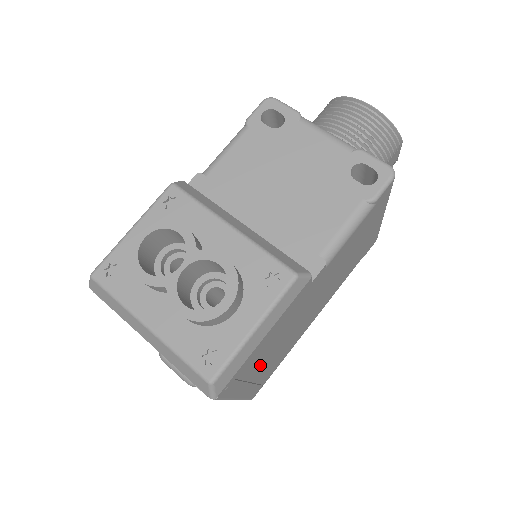
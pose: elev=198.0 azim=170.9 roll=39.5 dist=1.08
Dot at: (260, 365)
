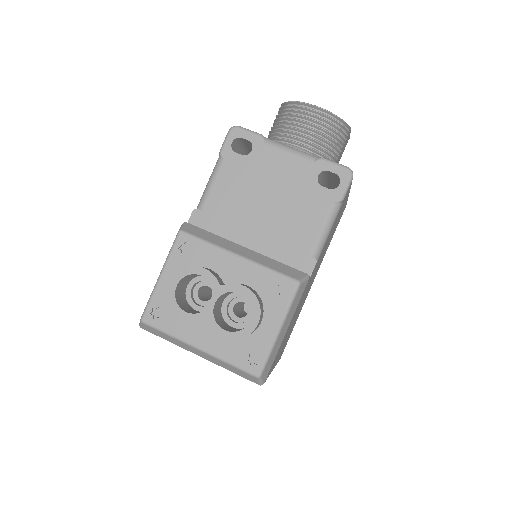
Dot at: (284, 342)
